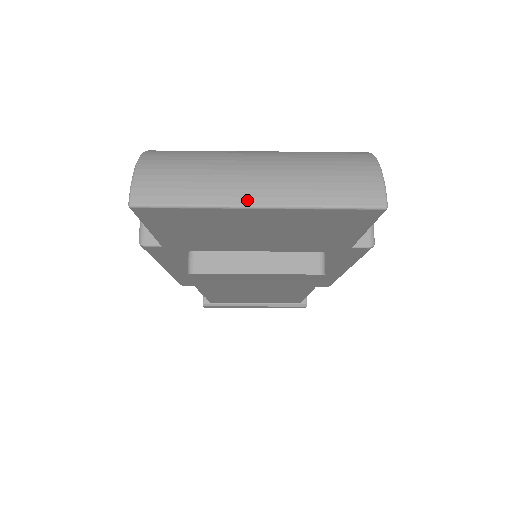
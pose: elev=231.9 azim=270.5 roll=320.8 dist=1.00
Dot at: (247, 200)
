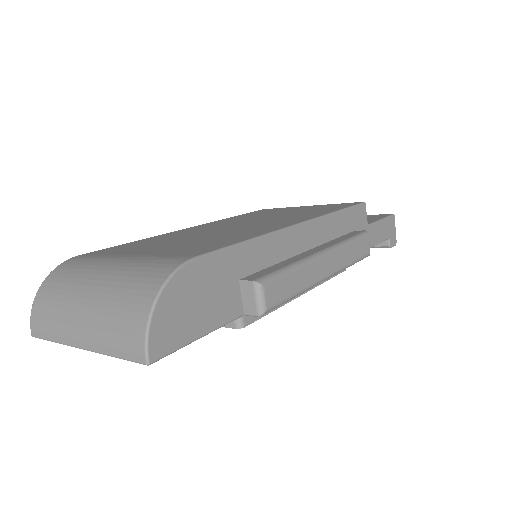
Dot at: (75, 343)
